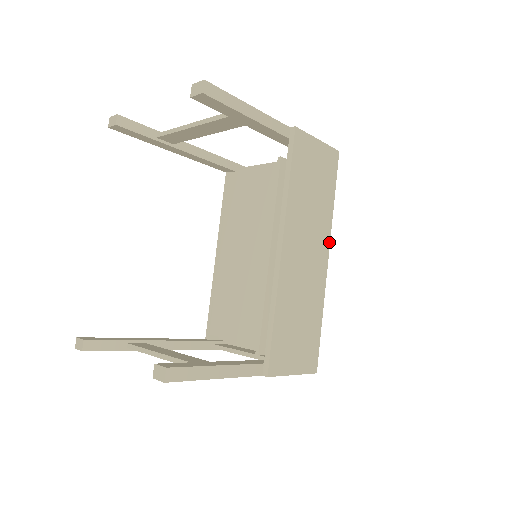
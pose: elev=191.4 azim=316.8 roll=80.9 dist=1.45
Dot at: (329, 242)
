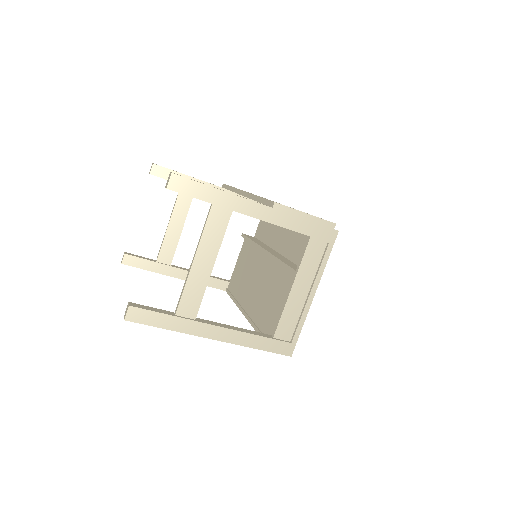
Dot at: occluded
